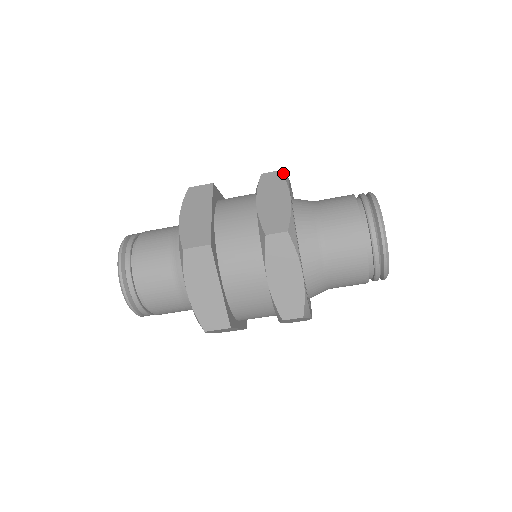
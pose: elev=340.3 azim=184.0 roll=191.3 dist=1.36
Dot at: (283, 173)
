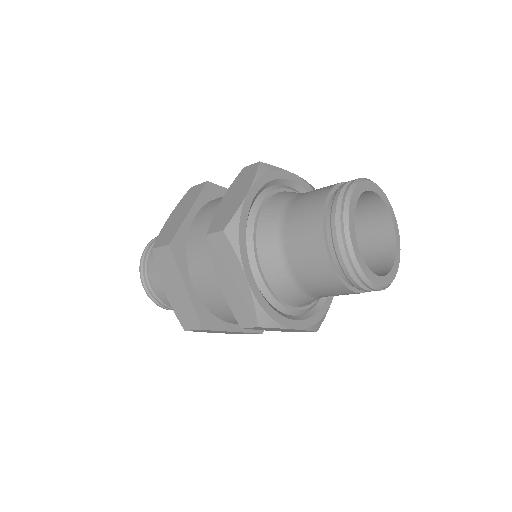
Dot at: (264, 164)
